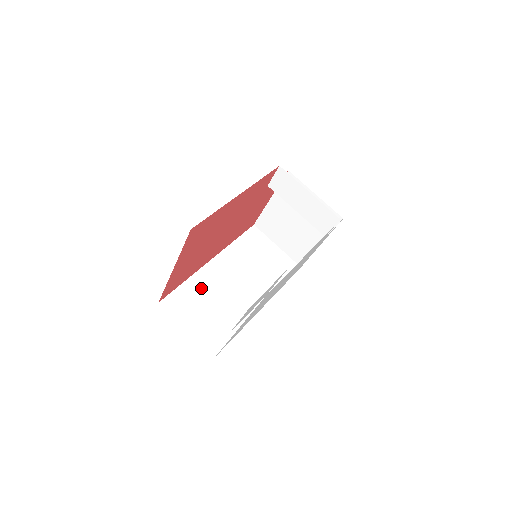
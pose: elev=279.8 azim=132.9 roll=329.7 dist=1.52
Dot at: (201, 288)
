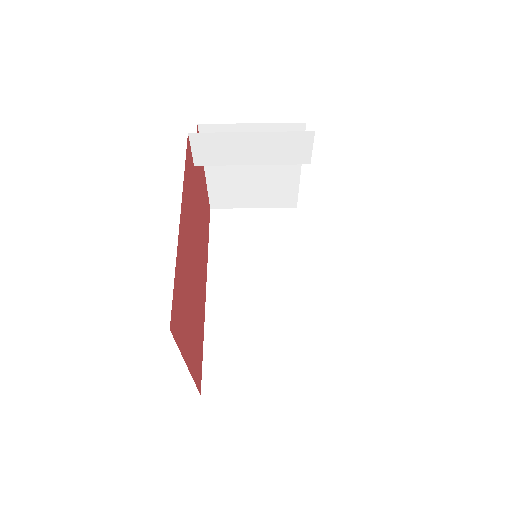
Dot at: (226, 333)
